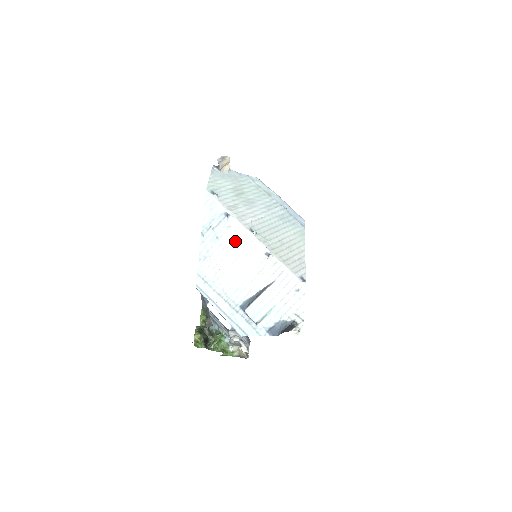
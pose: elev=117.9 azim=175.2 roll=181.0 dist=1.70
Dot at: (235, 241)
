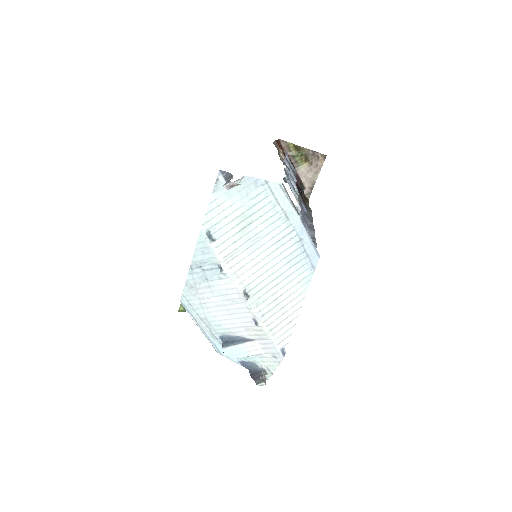
Dot at: (225, 293)
